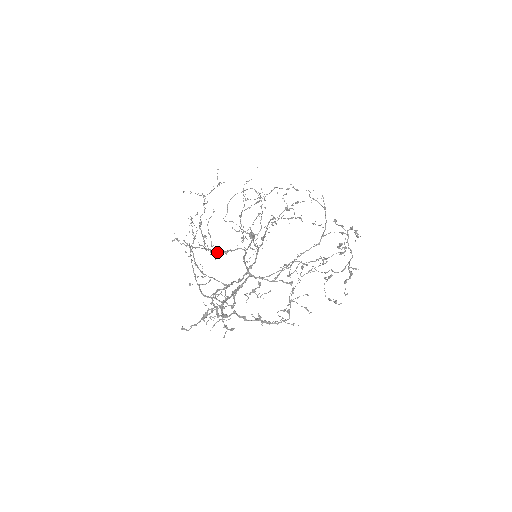
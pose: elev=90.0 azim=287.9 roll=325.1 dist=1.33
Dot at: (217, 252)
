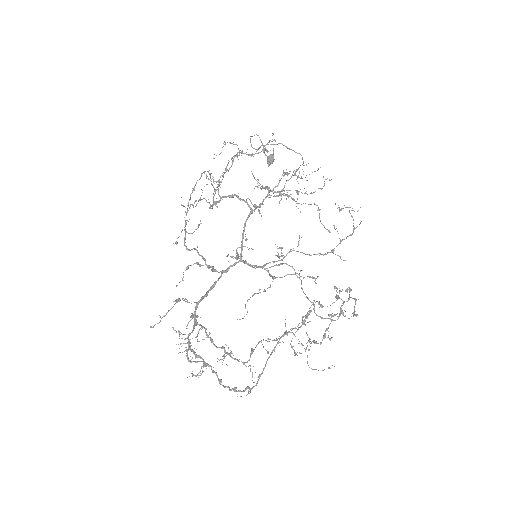
Dot at: occluded
